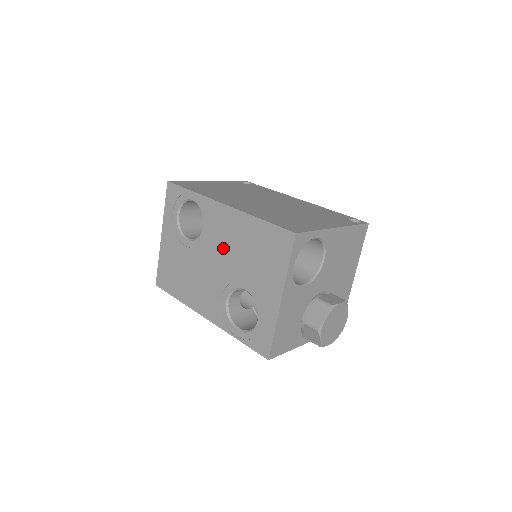
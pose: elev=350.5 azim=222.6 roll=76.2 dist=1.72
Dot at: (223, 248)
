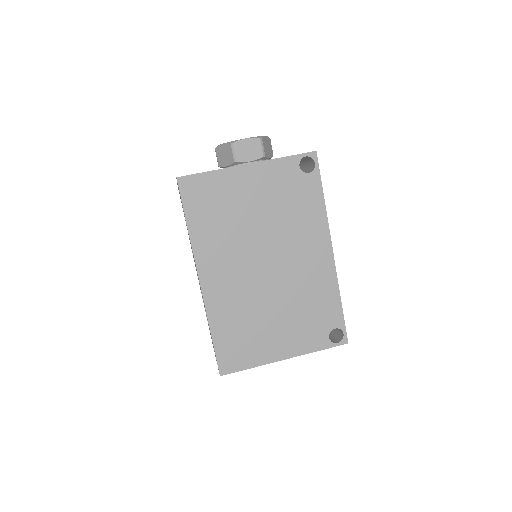
Dot at: occluded
